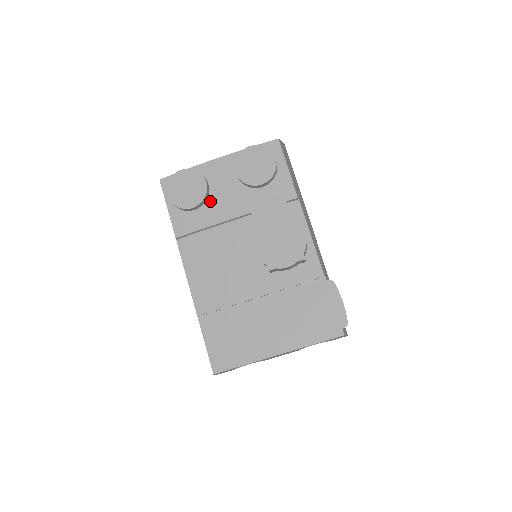
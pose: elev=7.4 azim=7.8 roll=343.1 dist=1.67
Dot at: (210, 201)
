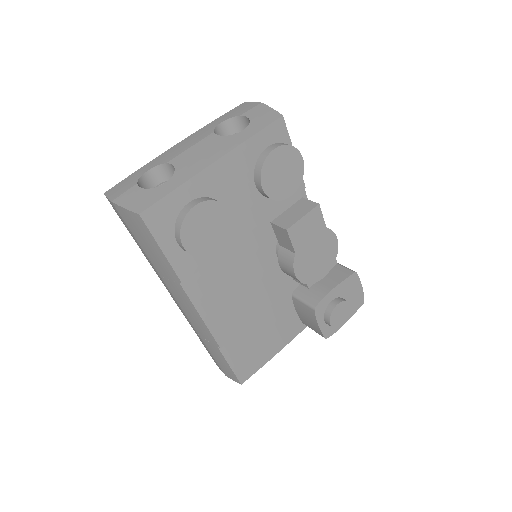
Dot at: occluded
